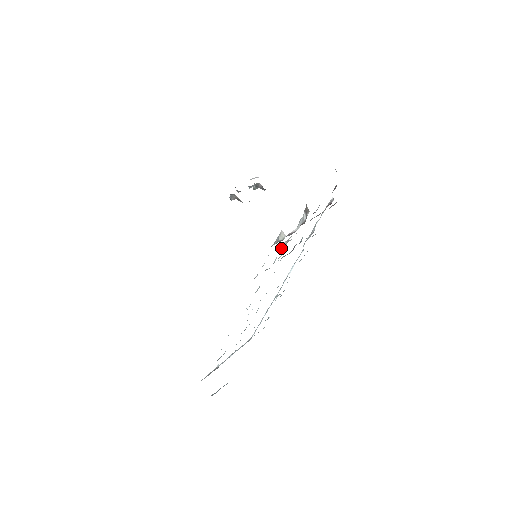
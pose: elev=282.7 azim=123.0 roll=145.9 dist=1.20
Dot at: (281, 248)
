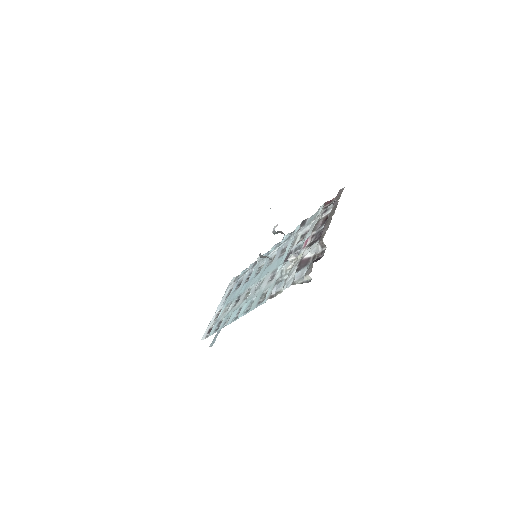
Dot at: occluded
